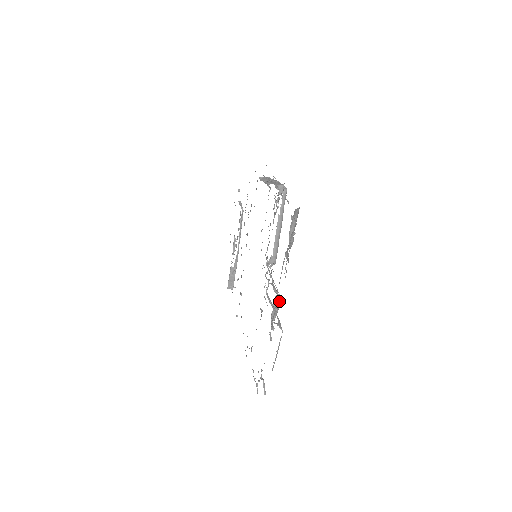
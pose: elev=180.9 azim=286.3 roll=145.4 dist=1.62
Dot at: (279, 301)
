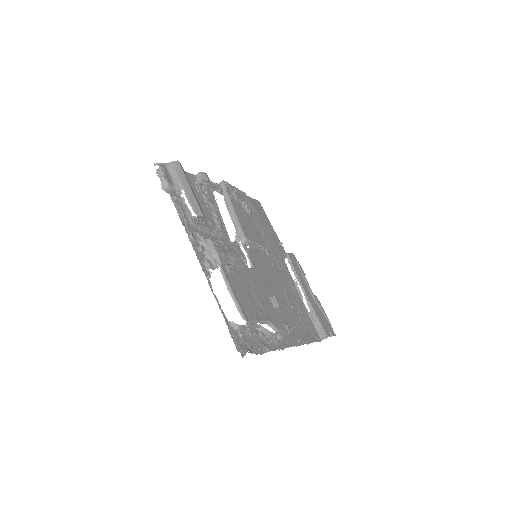
Dot at: (191, 233)
